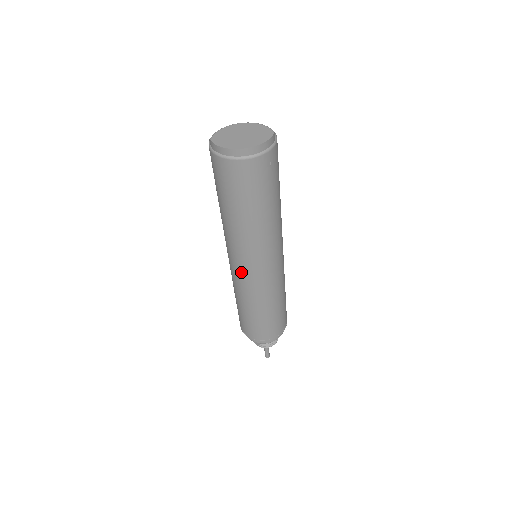
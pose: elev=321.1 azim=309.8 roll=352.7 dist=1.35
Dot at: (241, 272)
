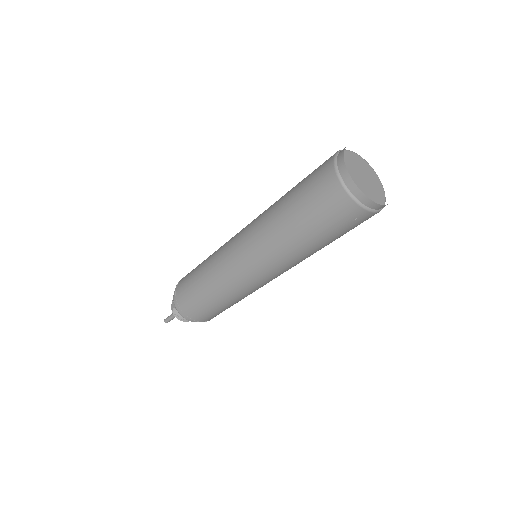
Dot at: (234, 252)
